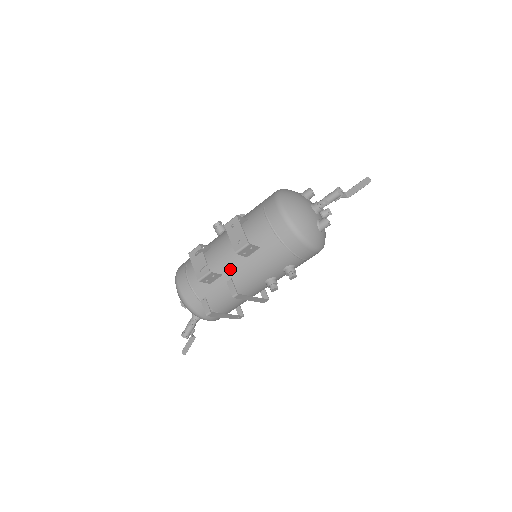
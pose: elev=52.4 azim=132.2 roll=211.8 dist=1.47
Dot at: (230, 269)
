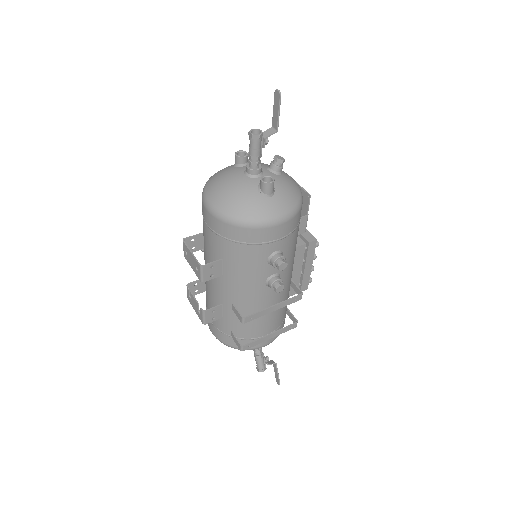
Dot at: (223, 295)
